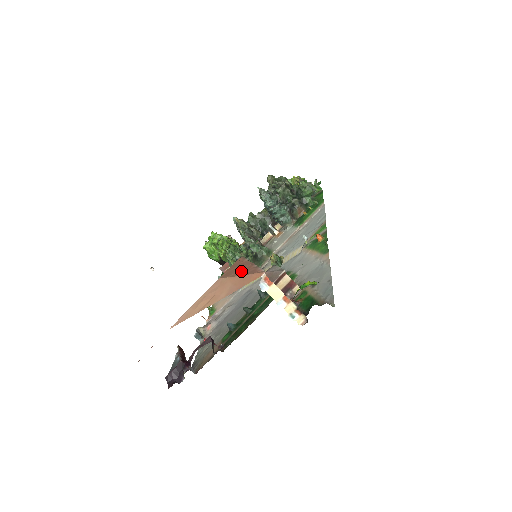
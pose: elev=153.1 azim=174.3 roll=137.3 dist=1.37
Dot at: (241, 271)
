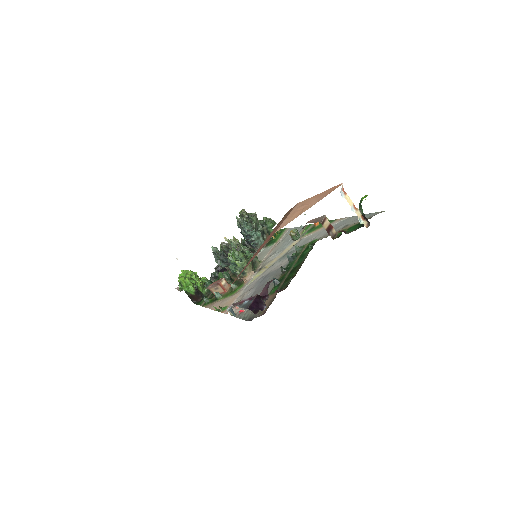
Dot at: occluded
